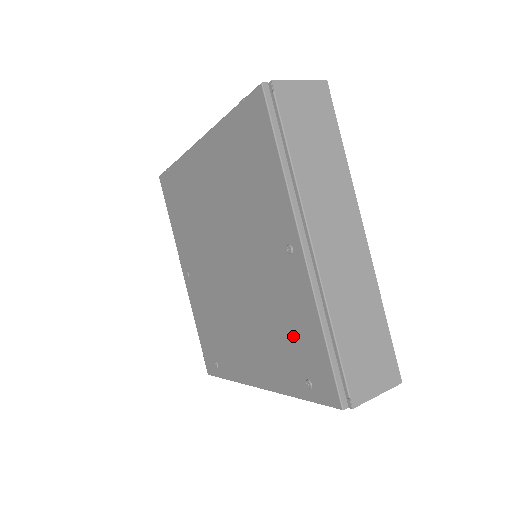
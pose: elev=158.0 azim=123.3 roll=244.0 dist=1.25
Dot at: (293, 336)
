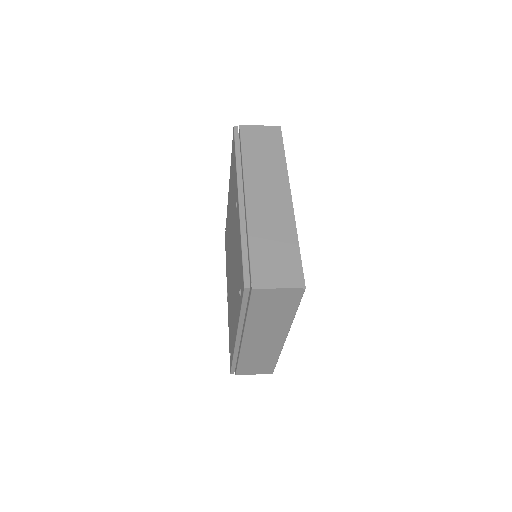
Dot at: (238, 265)
